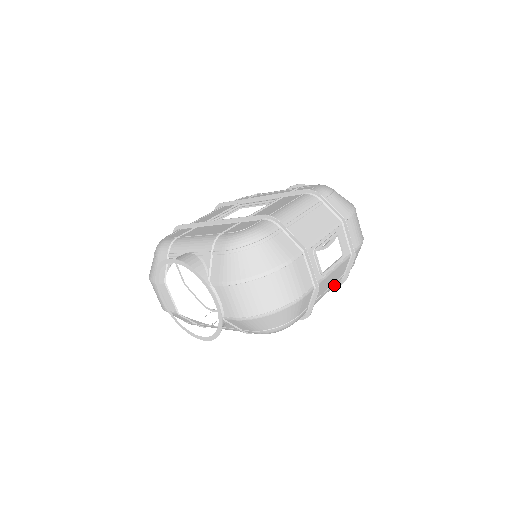
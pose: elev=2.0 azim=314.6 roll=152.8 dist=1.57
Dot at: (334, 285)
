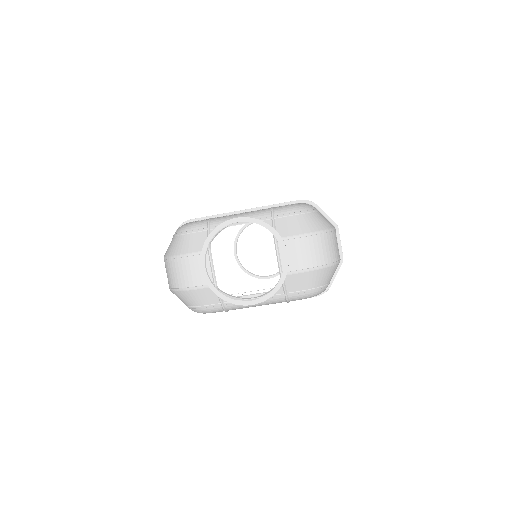
Dot at: occluded
